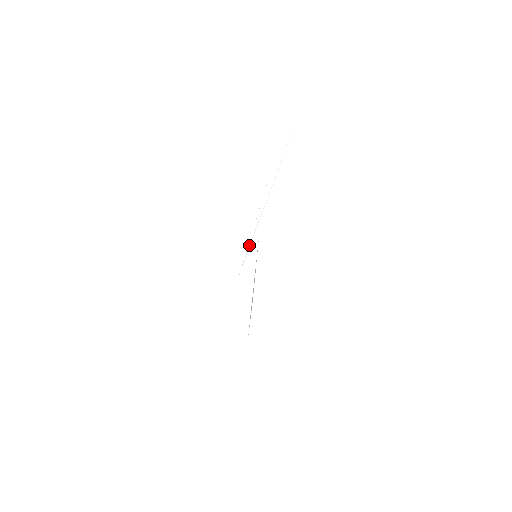
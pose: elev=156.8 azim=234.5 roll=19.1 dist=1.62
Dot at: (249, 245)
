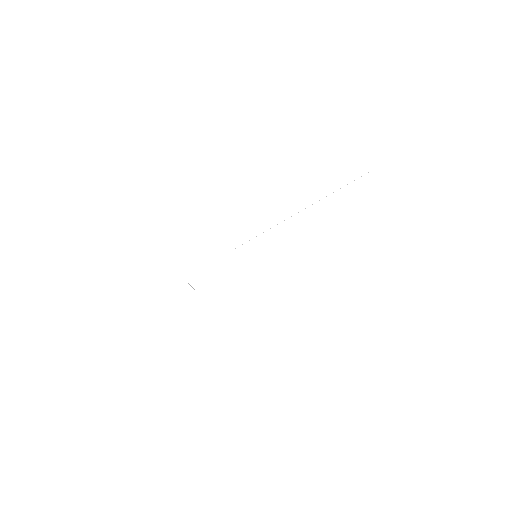
Dot at: occluded
